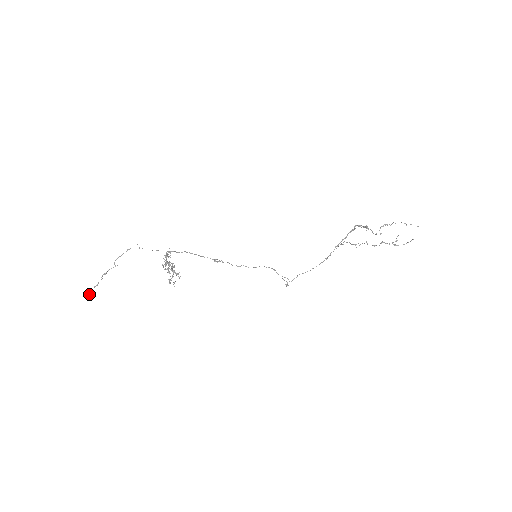
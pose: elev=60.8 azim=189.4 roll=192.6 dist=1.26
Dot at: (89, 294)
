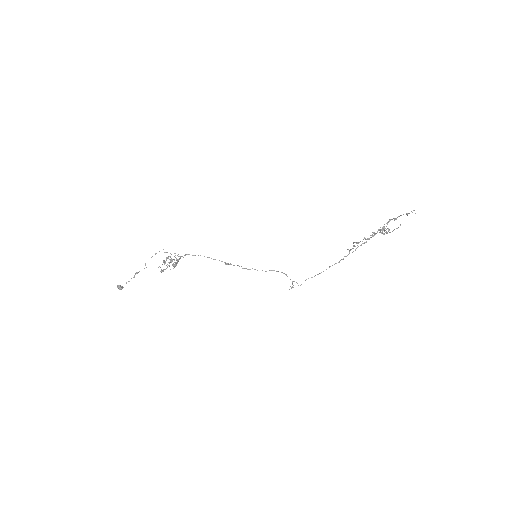
Dot at: (120, 287)
